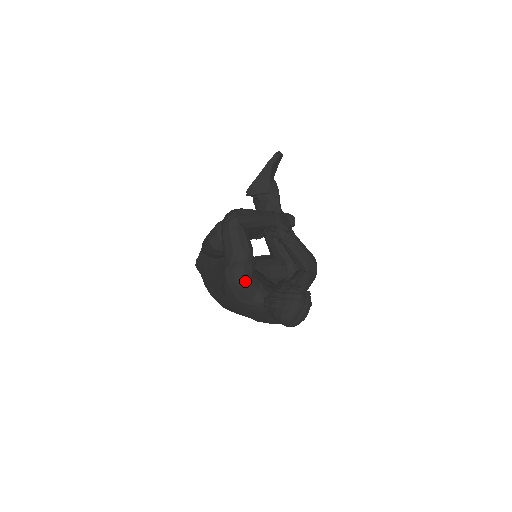
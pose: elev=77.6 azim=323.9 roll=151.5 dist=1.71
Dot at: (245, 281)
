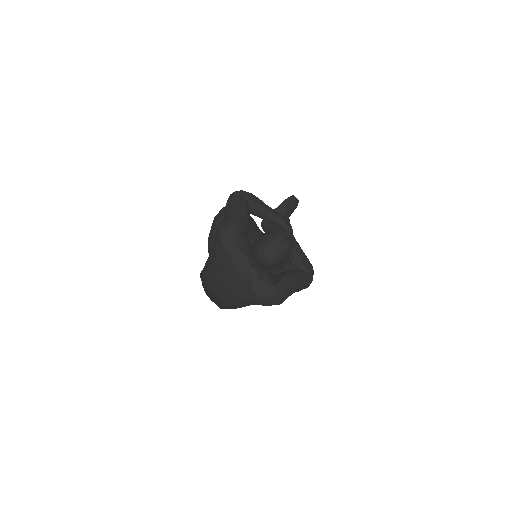
Dot at: (235, 230)
